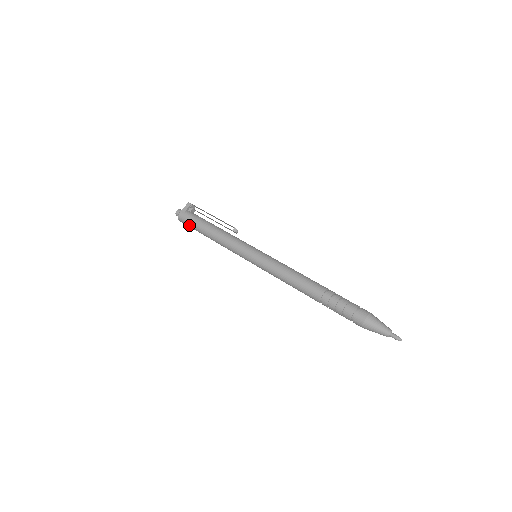
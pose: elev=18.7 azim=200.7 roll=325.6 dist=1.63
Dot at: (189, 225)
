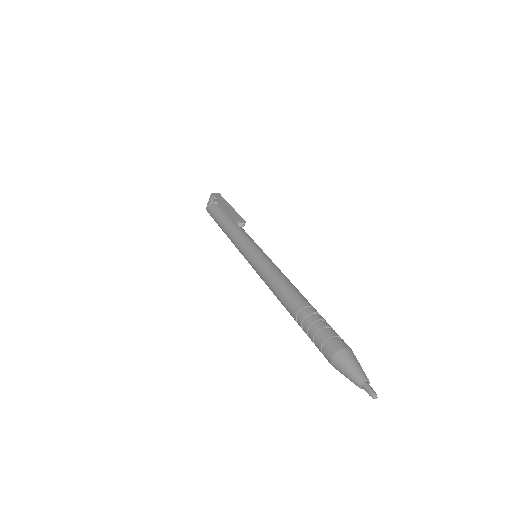
Dot at: occluded
